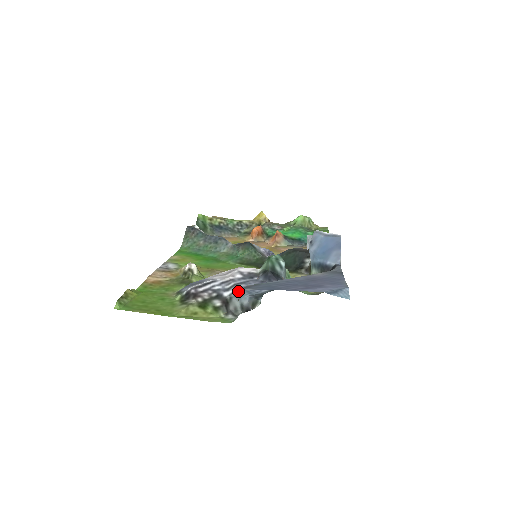
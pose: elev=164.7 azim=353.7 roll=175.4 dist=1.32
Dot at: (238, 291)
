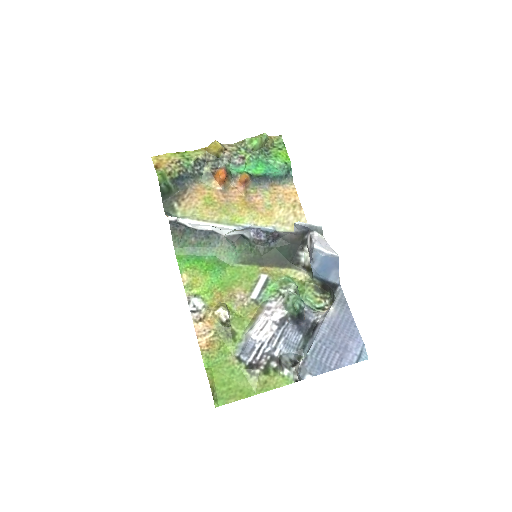
Dot at: (284, 349)
